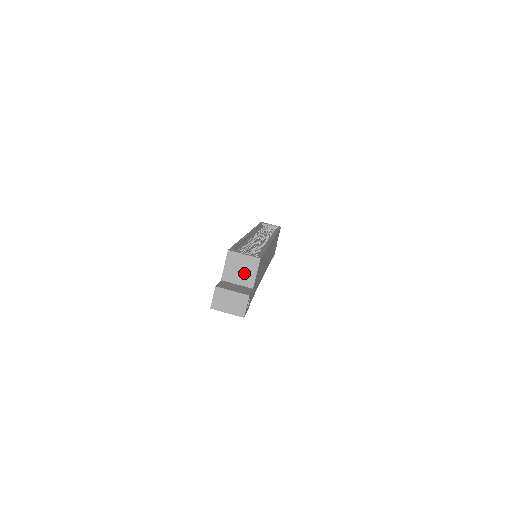
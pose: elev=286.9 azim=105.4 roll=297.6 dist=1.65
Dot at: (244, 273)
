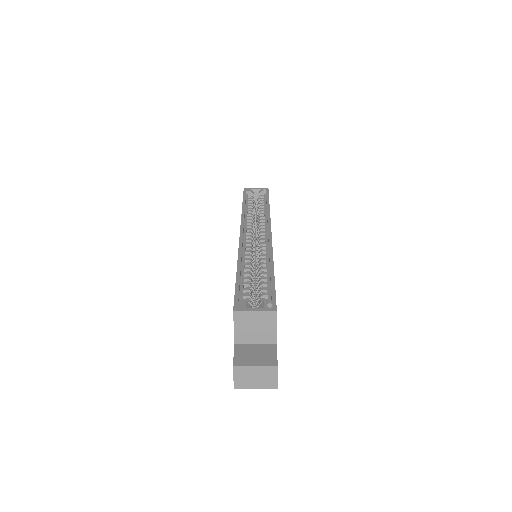
Dot at: (261, 330)
